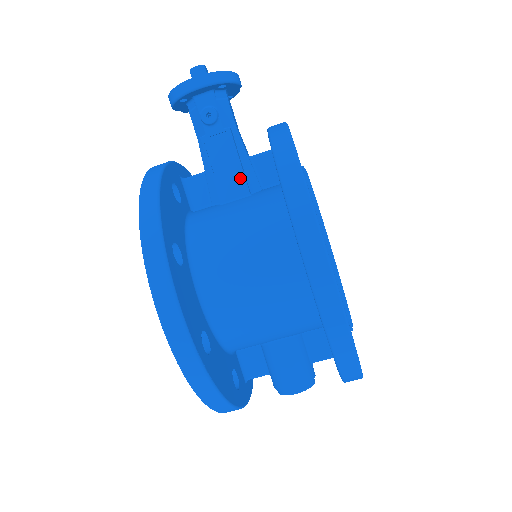
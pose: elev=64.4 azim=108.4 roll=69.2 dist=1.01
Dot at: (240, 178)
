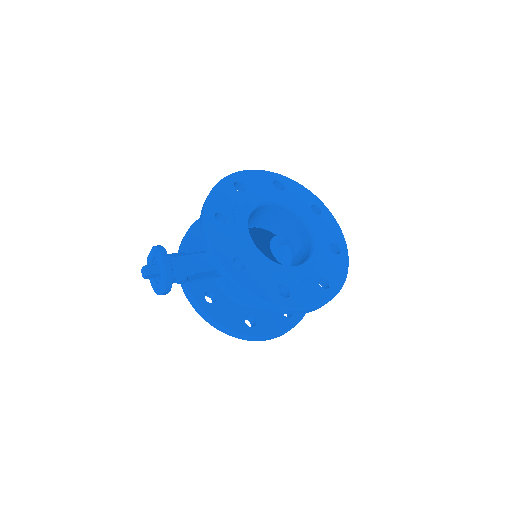
Dot at: occluded
